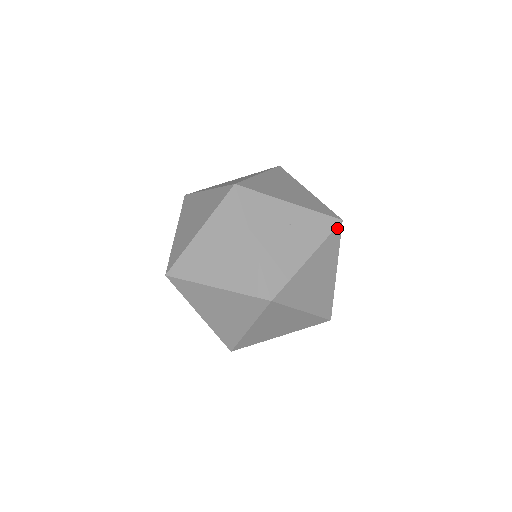
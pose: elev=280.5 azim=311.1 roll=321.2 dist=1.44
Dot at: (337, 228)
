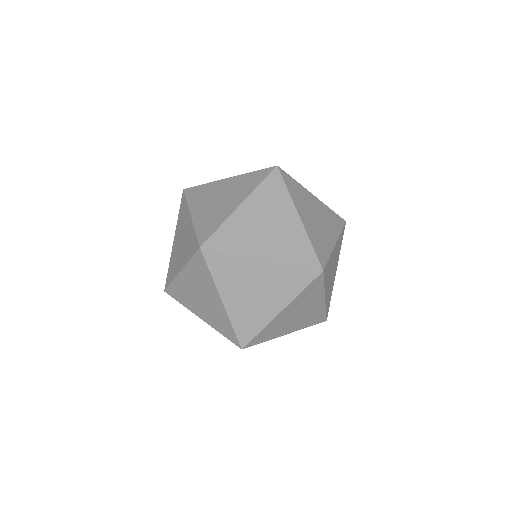
Dot at: (344, 227)
